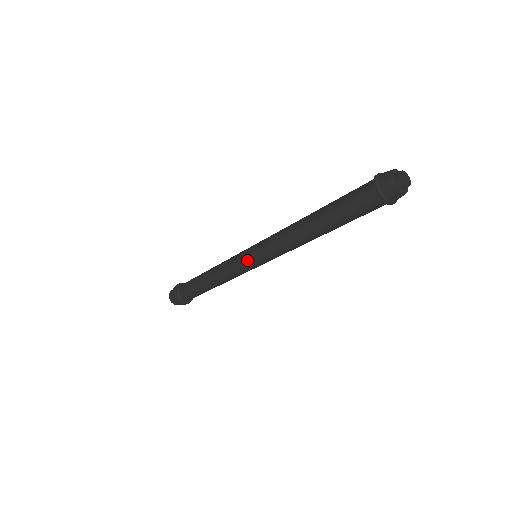
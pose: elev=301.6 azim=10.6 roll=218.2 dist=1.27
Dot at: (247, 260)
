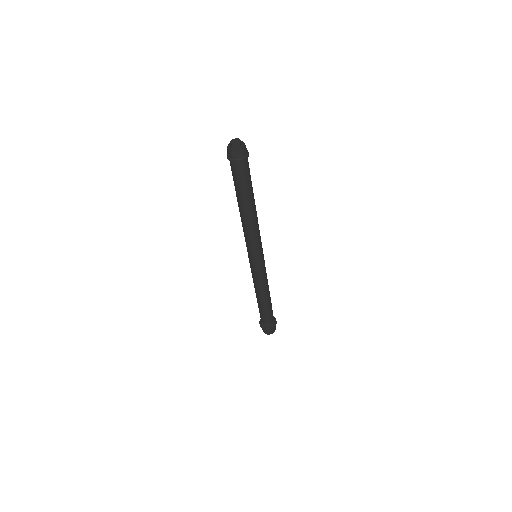
Dot at: (249, 260)
